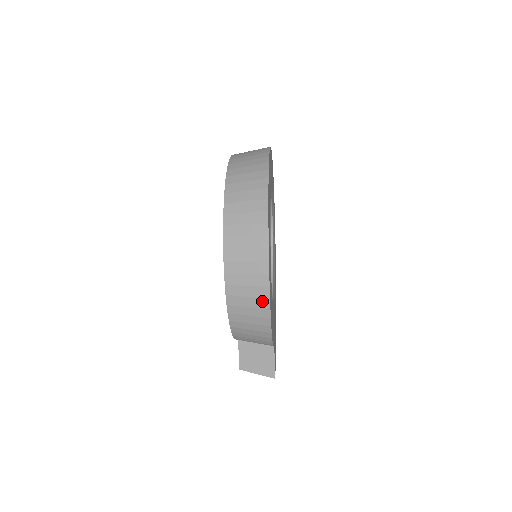
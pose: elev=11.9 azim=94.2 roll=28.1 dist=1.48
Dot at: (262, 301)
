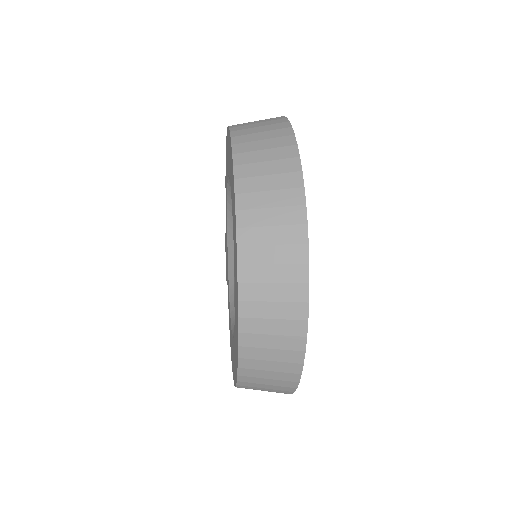
Dot at: occluded
